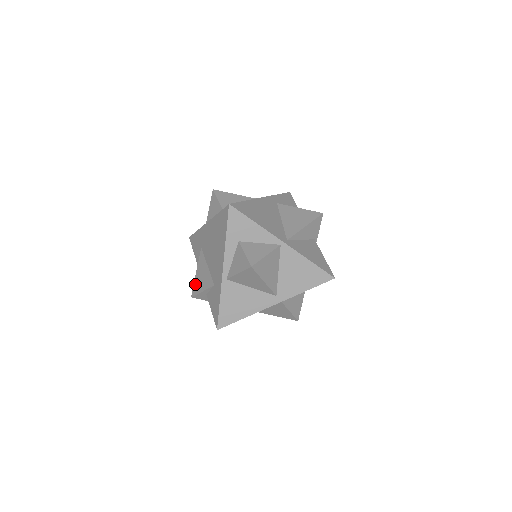
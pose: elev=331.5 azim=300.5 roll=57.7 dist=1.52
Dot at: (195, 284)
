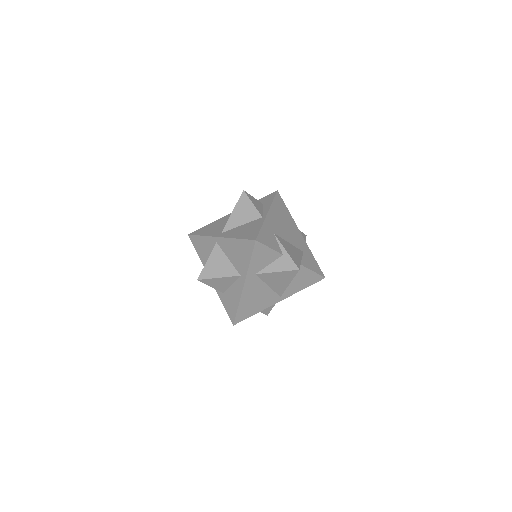
Dot at: occluded
